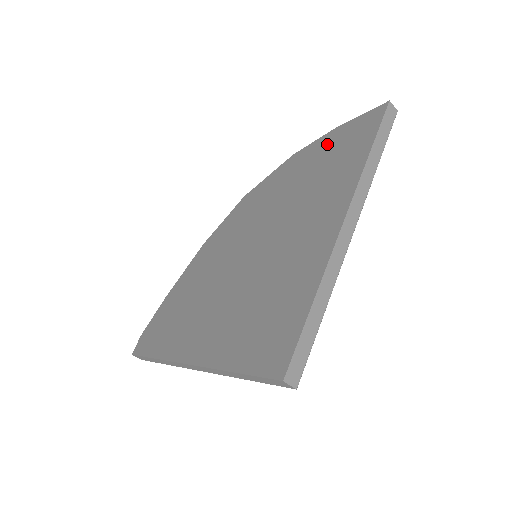
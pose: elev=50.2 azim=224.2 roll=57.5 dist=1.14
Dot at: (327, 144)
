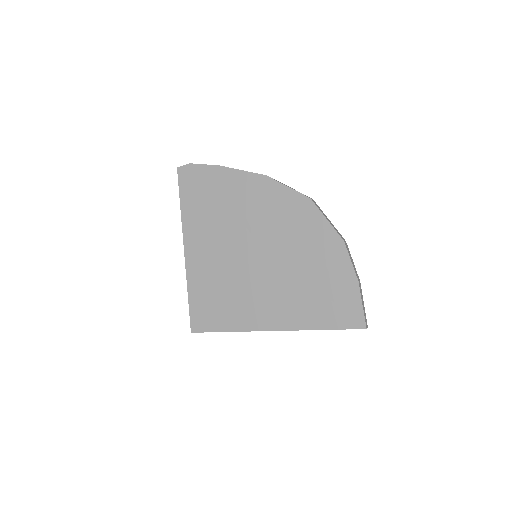
Dot at: (342, 282)
